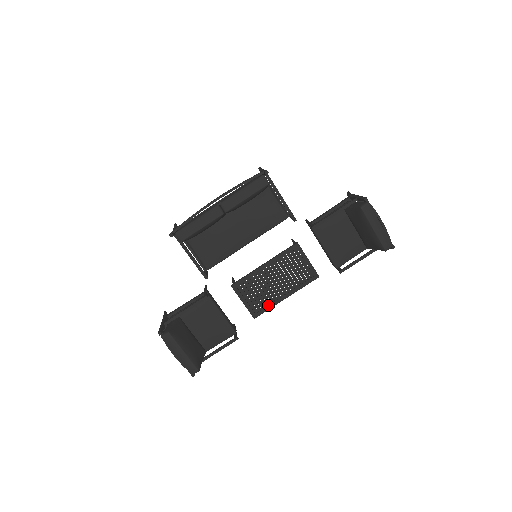
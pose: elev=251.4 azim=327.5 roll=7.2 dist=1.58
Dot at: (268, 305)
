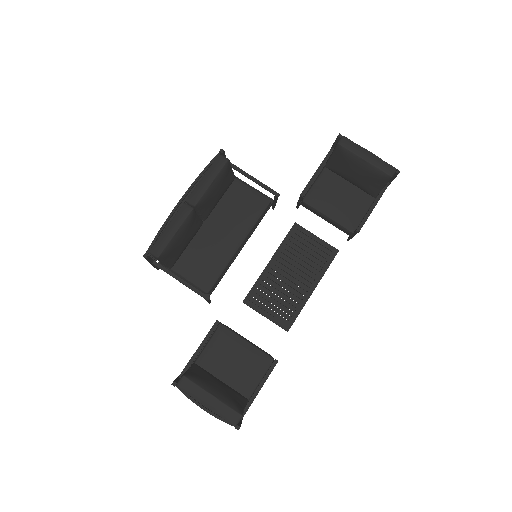
Dot at: (296, 308)
